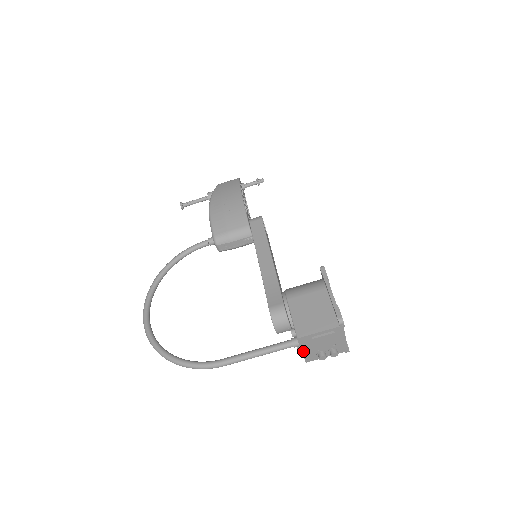
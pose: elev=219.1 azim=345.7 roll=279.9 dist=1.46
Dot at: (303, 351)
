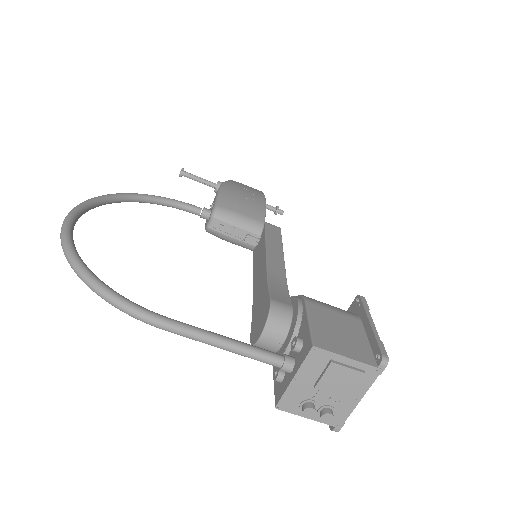
Dot at: (294, 380)
